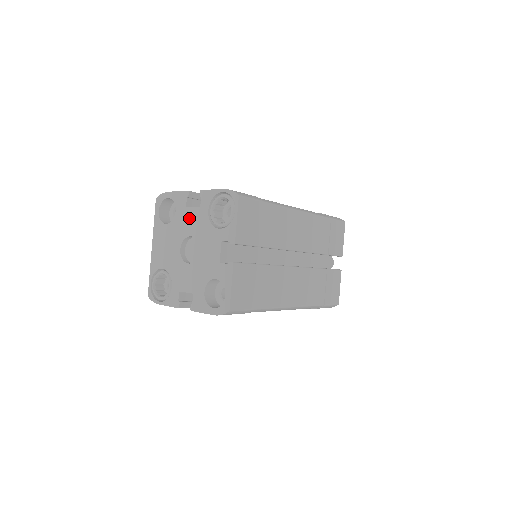
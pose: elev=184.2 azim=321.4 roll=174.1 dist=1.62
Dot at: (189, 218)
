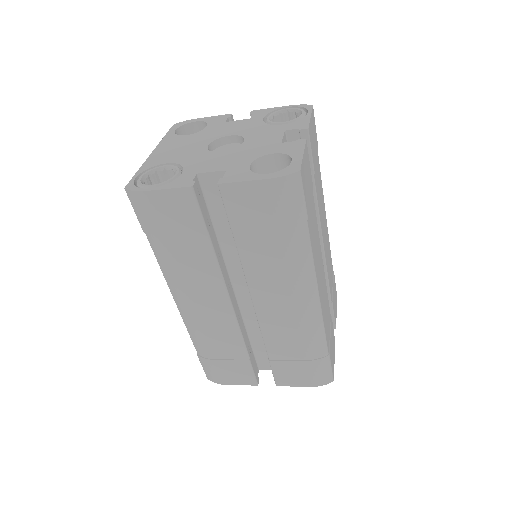
Dot at: (230, 126)
